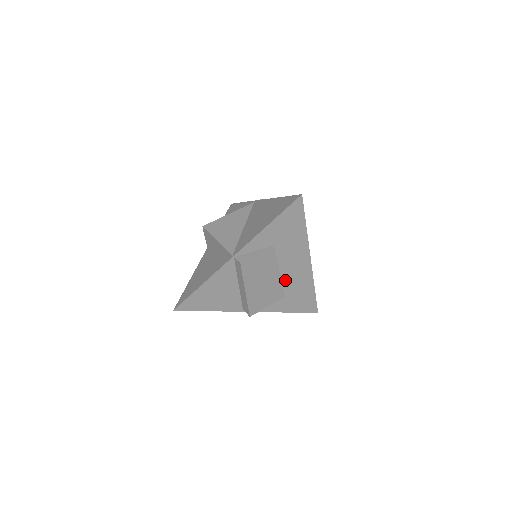
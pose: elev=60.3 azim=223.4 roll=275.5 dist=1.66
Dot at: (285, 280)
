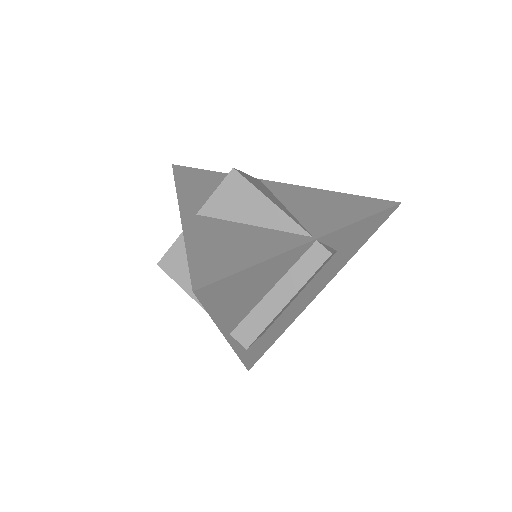
Dot at: (289, 307)
